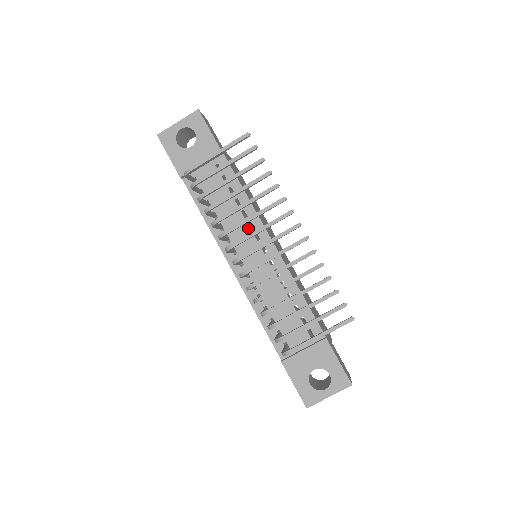
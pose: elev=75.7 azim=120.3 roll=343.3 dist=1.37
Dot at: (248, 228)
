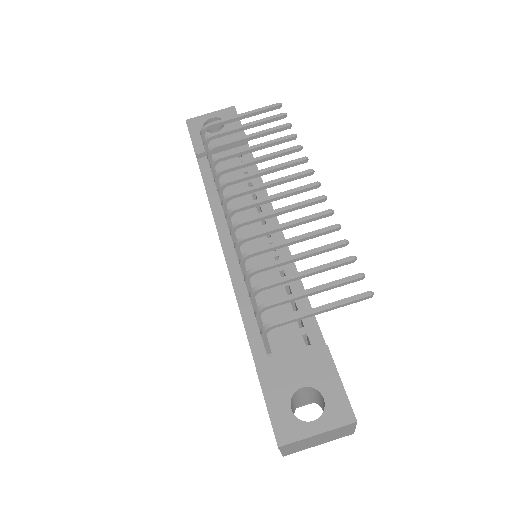
Dot at: (255, 210)
